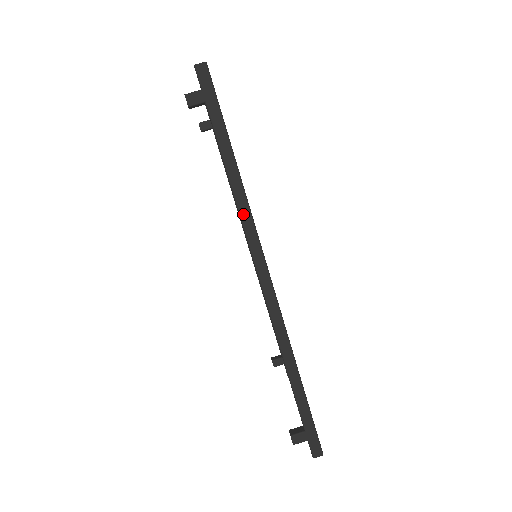
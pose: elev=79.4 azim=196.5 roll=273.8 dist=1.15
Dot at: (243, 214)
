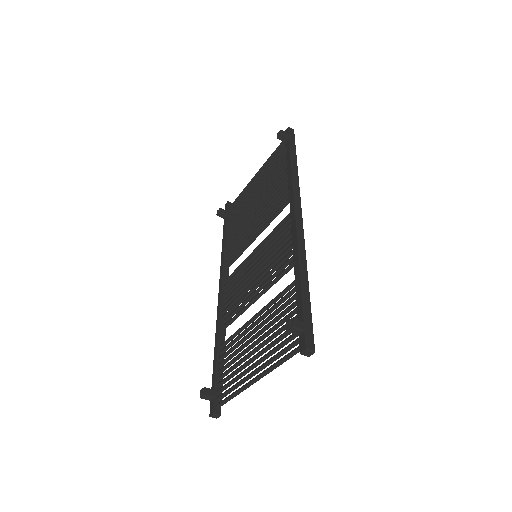
Dot at: (295, 182)
